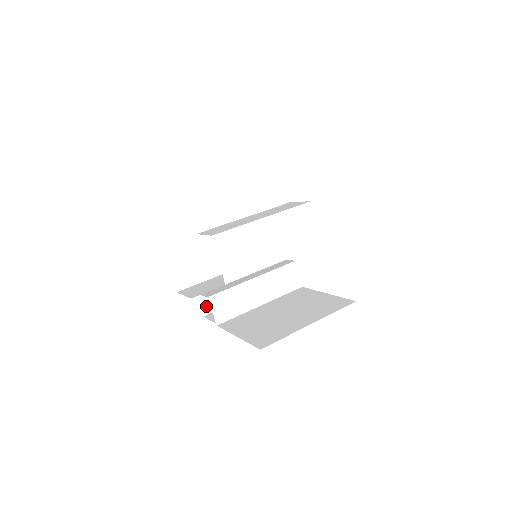
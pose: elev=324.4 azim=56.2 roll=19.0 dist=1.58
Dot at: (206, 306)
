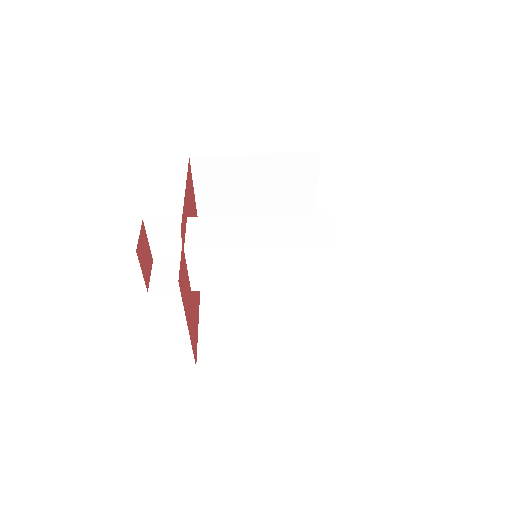
Dot at: occluded
